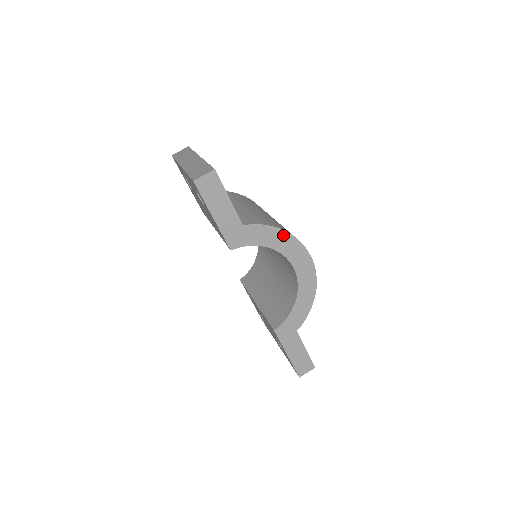
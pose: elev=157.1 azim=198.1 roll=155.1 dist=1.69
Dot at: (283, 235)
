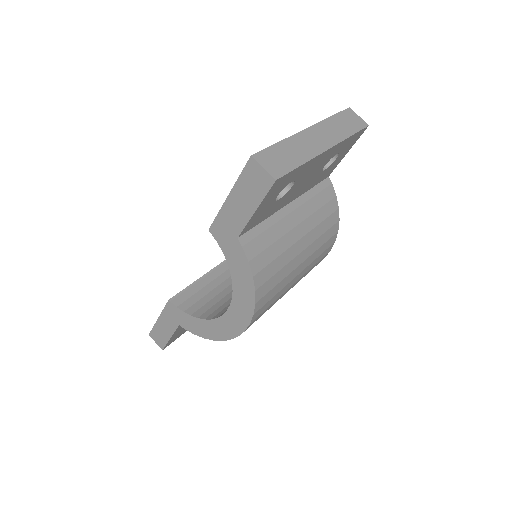
Dot at: (250, 291)
